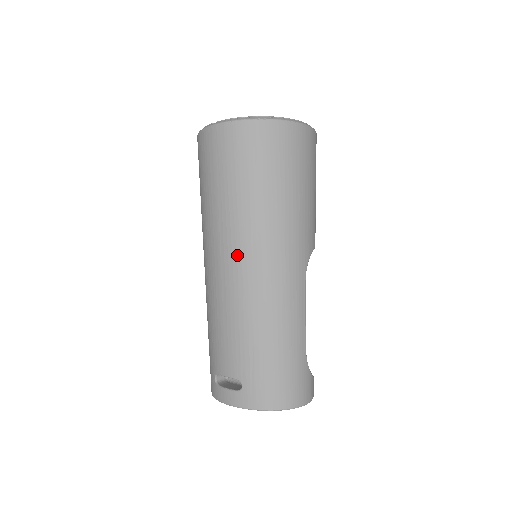
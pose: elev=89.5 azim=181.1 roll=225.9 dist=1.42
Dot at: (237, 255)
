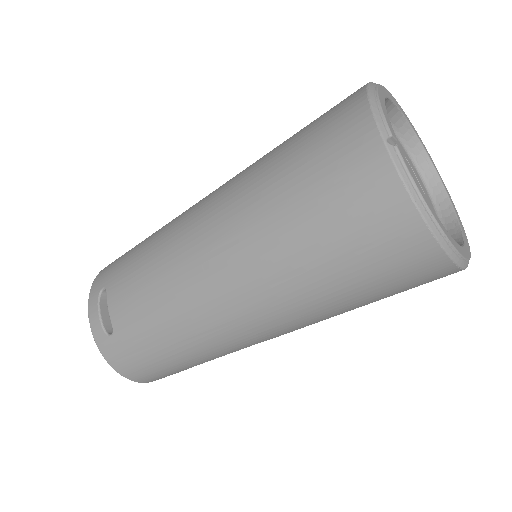
Dot at: (223, 278)
